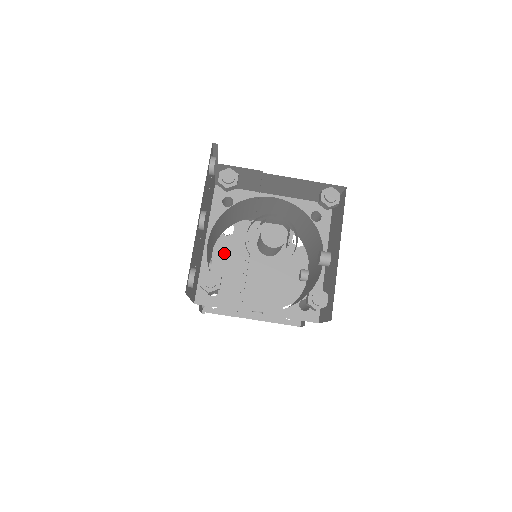
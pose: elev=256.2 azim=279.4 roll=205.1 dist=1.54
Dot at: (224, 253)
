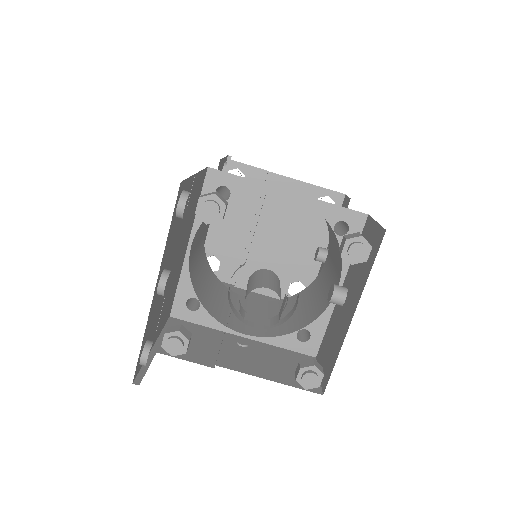
Dot at: (228, 209)
